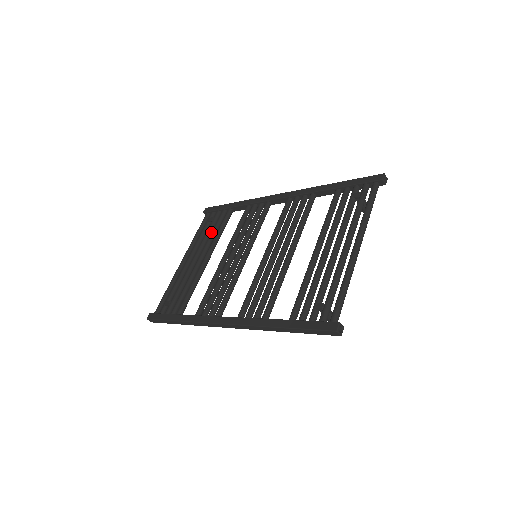
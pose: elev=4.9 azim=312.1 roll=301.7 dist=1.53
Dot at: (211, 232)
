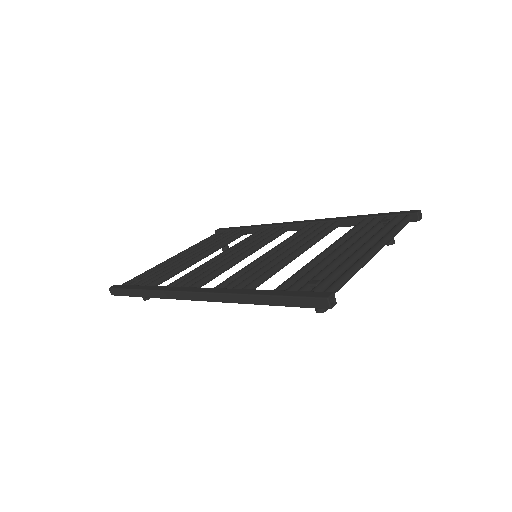
Dot at: occluded
